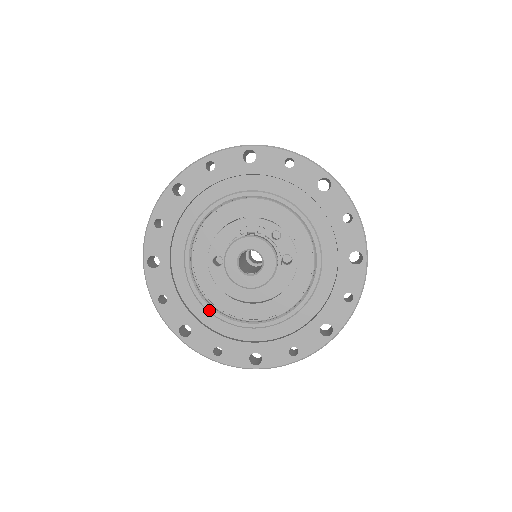
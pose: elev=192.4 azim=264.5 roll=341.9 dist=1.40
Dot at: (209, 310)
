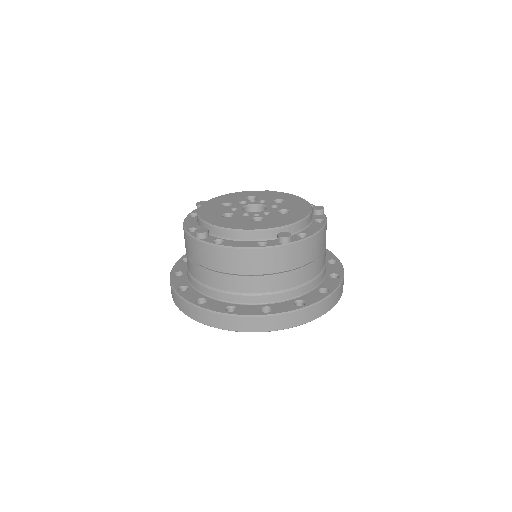
Dot at: occluded
